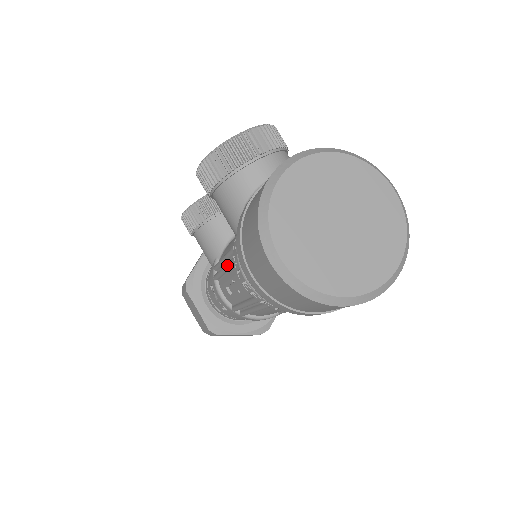
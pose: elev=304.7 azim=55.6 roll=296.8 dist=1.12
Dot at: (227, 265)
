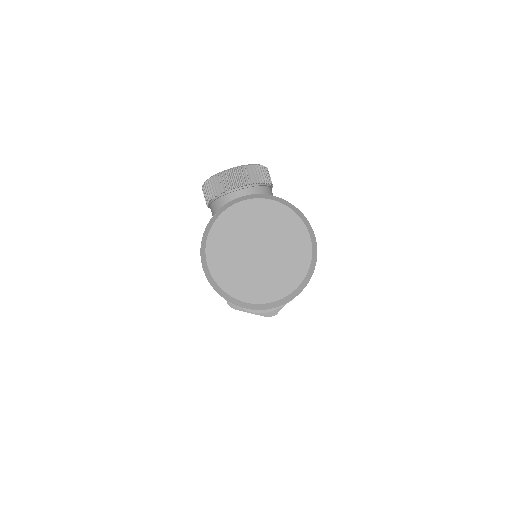
Dot at: occluded
